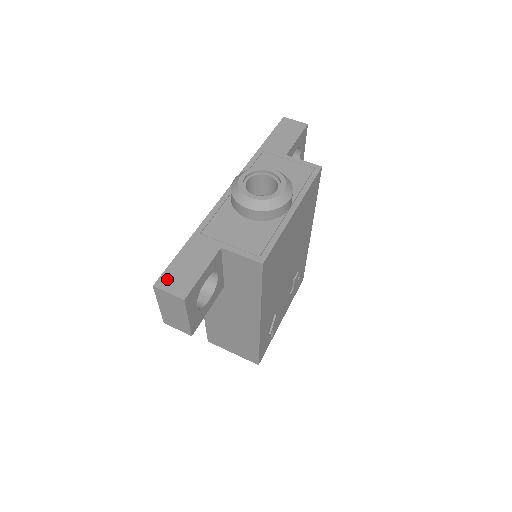
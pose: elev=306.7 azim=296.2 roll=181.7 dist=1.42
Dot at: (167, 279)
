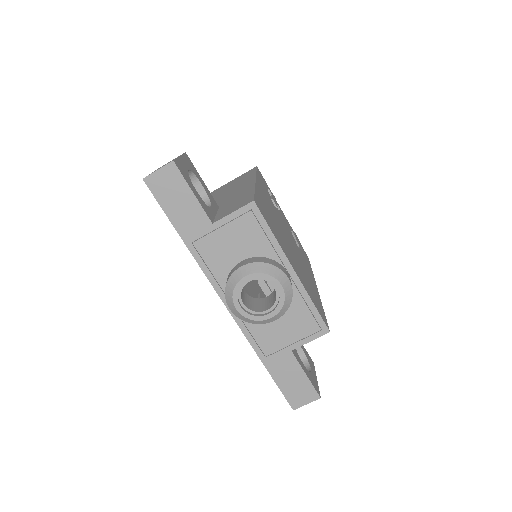
Dot at: (294, 400)
